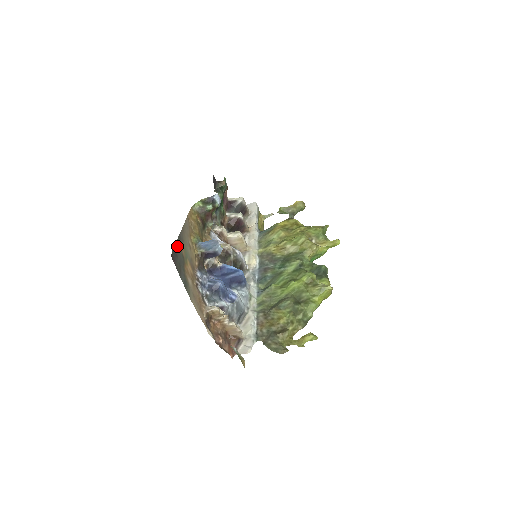
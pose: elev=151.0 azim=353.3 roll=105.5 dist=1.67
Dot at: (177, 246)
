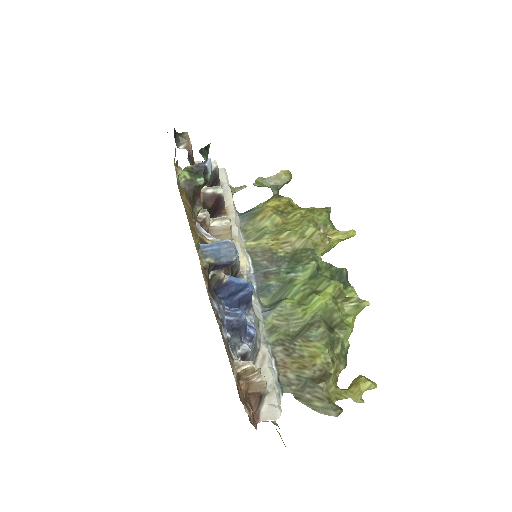
Dot at: occluded
